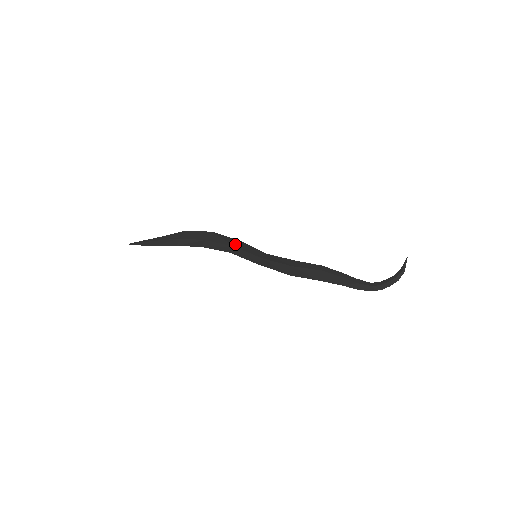
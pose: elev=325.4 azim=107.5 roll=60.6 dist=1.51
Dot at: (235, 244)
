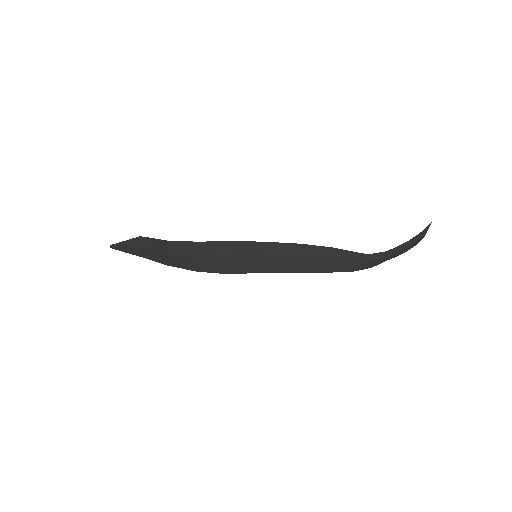
Dot at: (230, 255)
